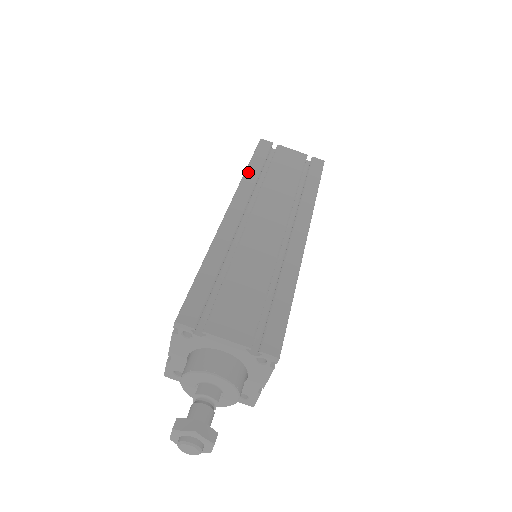
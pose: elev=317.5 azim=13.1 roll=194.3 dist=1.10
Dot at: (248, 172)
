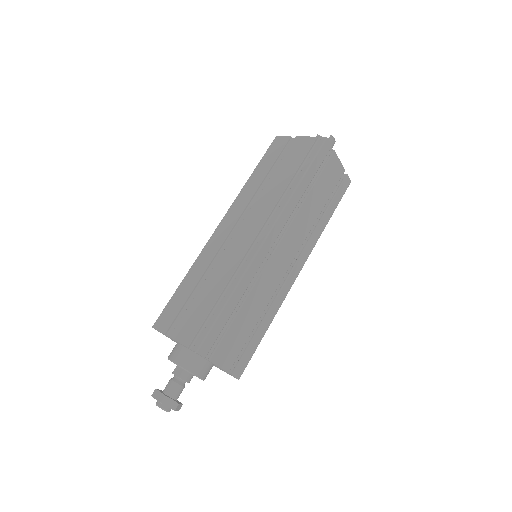
Dot at: (298, 189)
